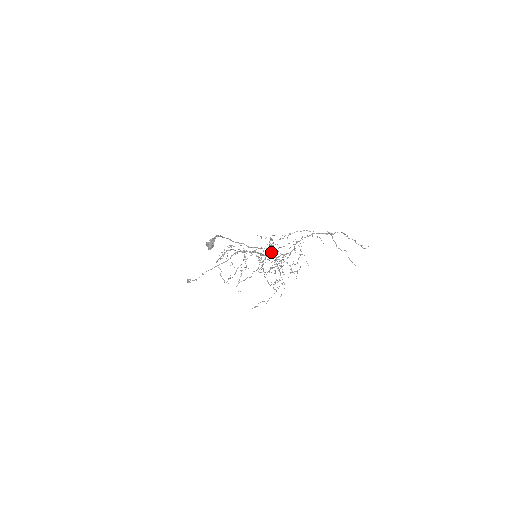
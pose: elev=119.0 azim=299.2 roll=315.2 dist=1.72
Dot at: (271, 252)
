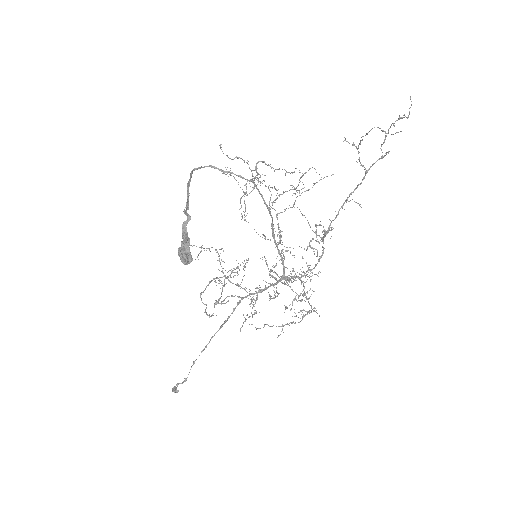
Dot at: (256, 177)
